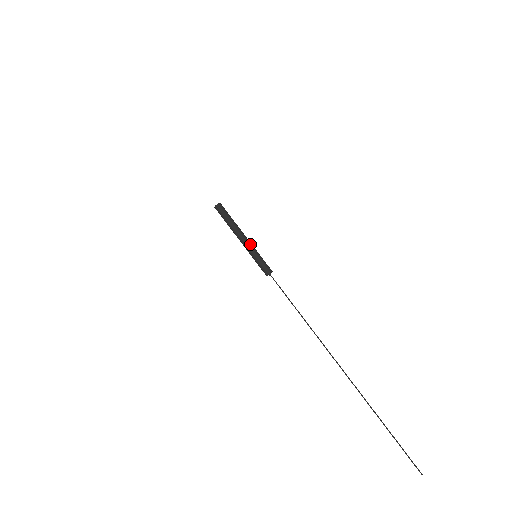
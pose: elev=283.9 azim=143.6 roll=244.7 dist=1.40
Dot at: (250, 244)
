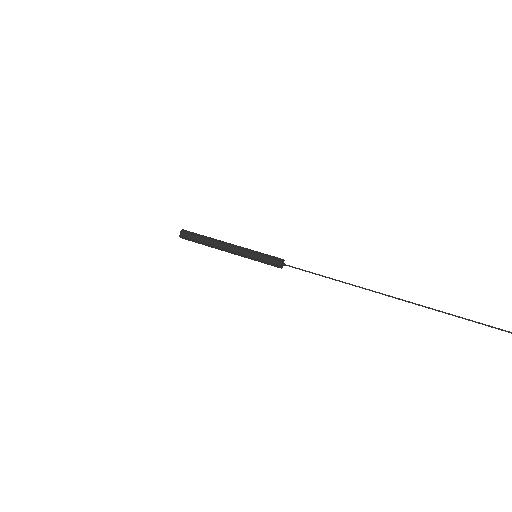
Dot at: (243, 247)
